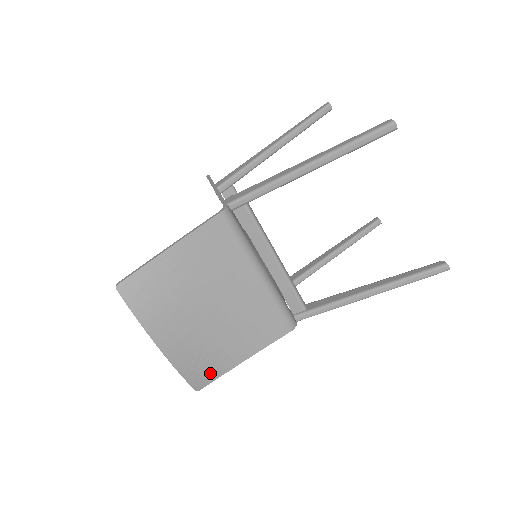
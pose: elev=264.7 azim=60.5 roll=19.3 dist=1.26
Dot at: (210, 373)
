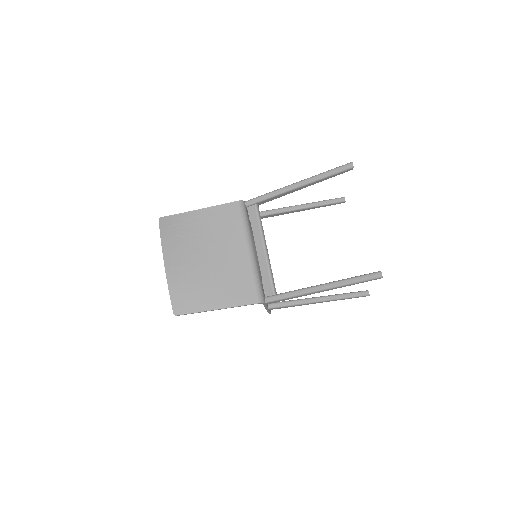
Dot at: (189, 305)
